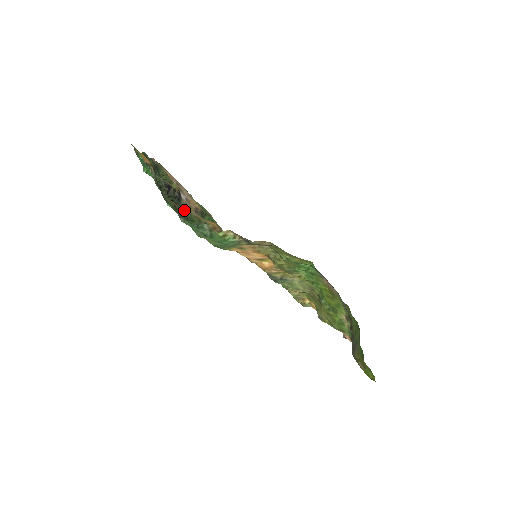
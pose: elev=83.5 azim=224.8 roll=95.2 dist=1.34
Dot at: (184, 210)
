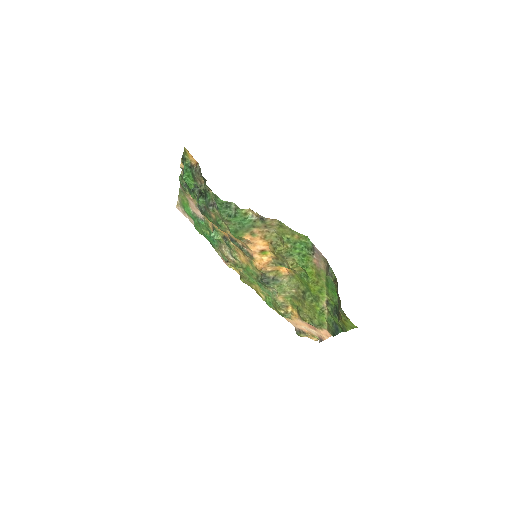
Dot at: occluded
